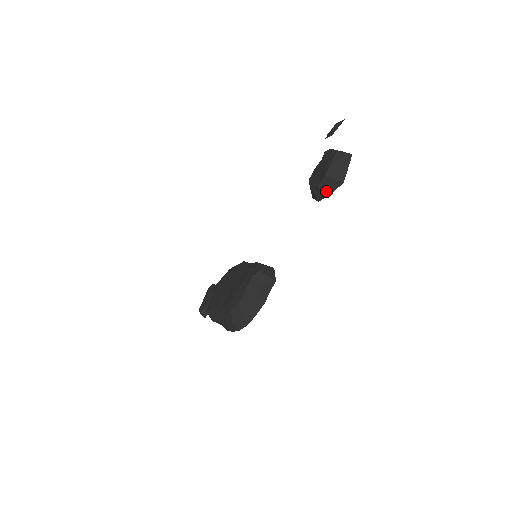
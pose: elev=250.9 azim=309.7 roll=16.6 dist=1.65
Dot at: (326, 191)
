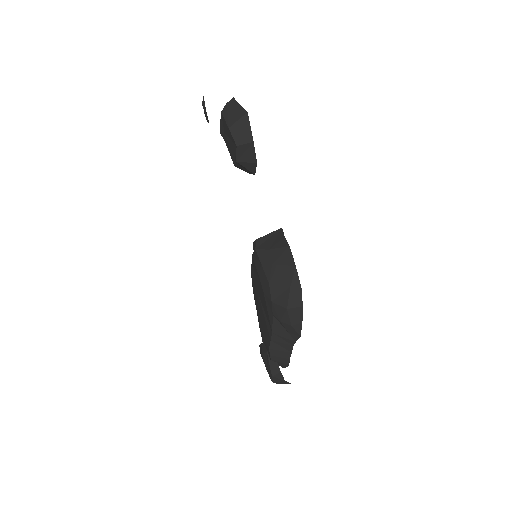
Dot at: (247, 140)
